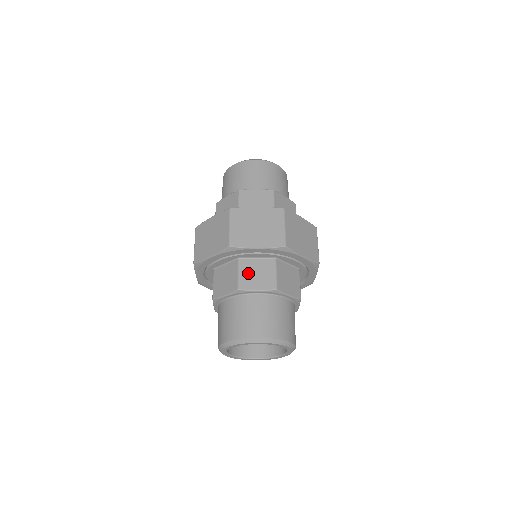
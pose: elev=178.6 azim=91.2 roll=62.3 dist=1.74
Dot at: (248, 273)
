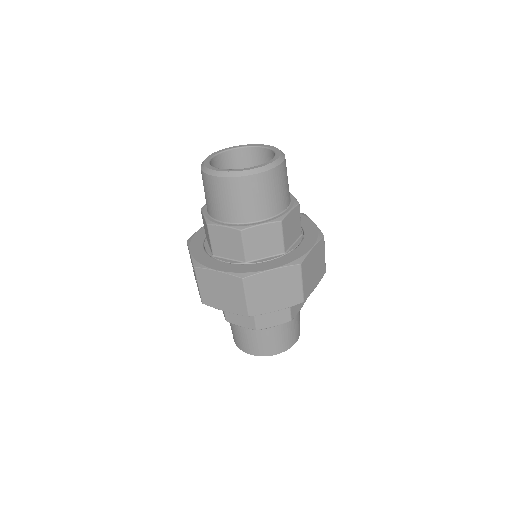
Dot at: (264, 315)
